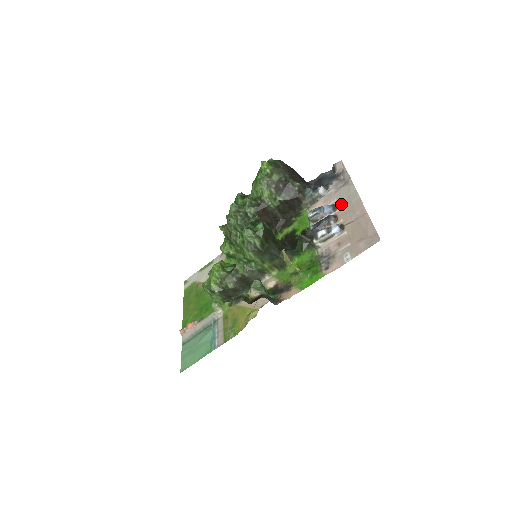
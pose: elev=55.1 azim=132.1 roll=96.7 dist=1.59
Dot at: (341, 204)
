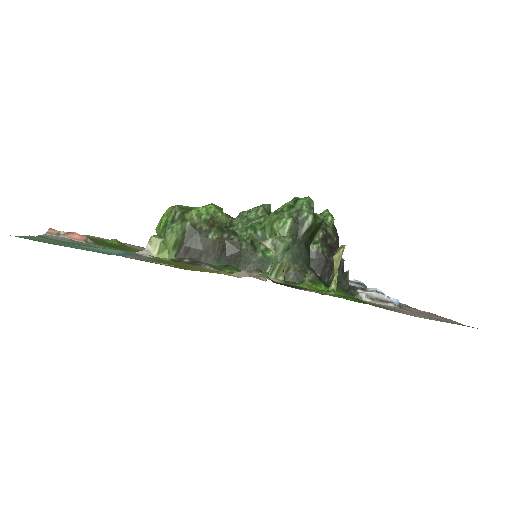
Dot at: occluded
